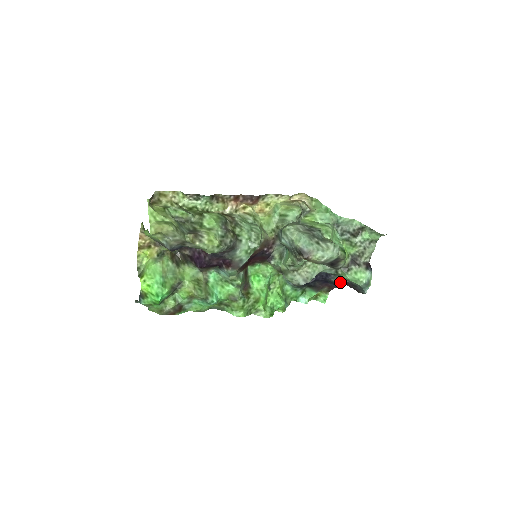
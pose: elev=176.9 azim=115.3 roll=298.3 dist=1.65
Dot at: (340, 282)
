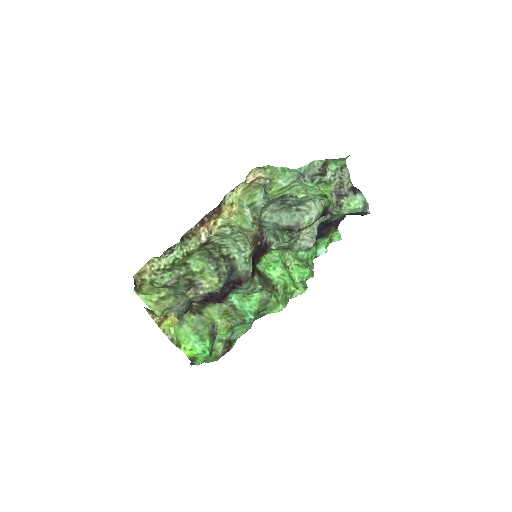
Dot at: (341, 217)
